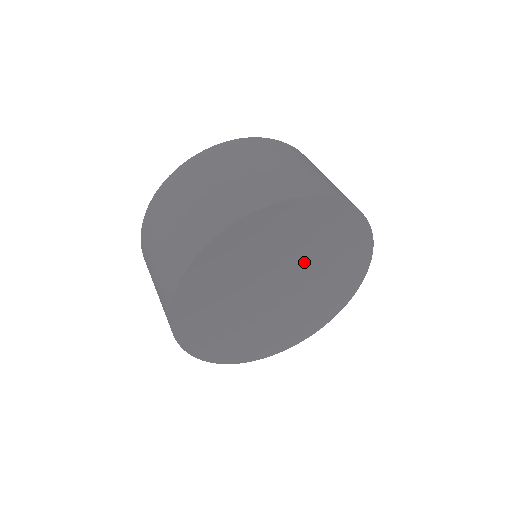
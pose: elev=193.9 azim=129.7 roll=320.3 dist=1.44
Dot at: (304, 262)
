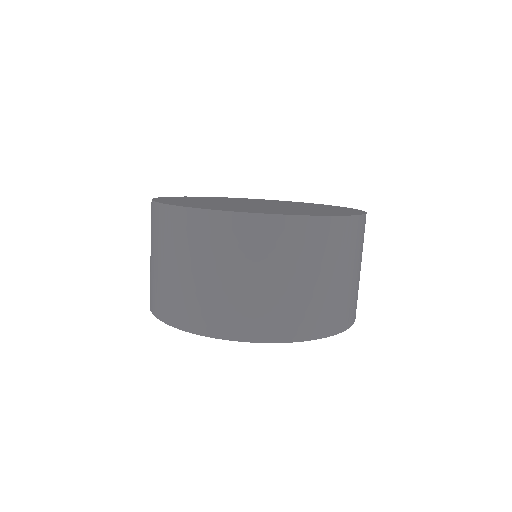
Dot at: occluded
